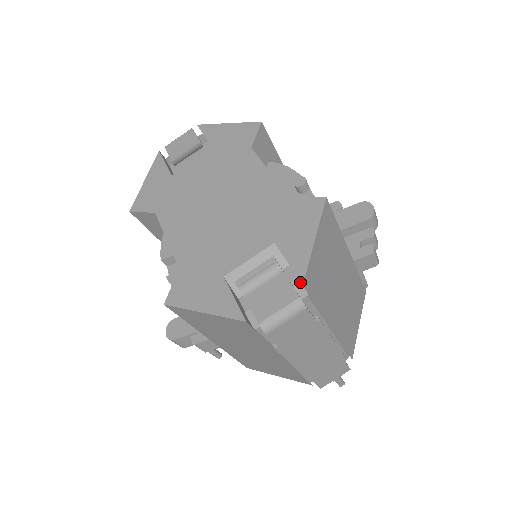
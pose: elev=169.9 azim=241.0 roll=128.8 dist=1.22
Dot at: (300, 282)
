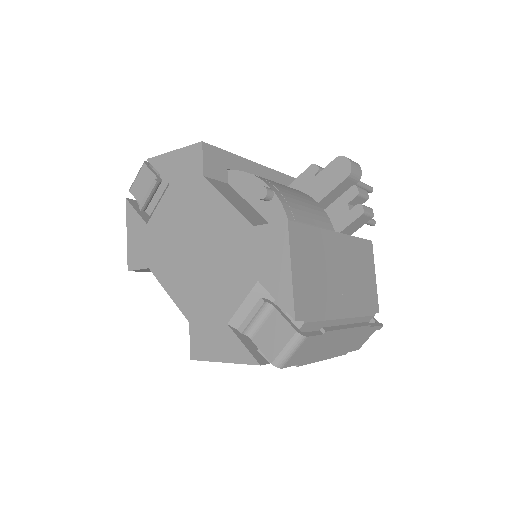
Dot at: occluded
